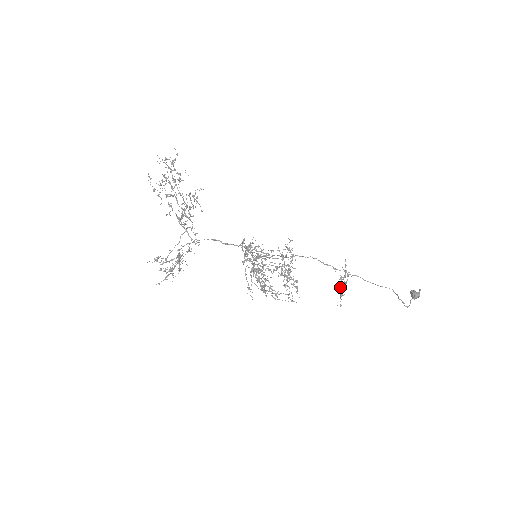
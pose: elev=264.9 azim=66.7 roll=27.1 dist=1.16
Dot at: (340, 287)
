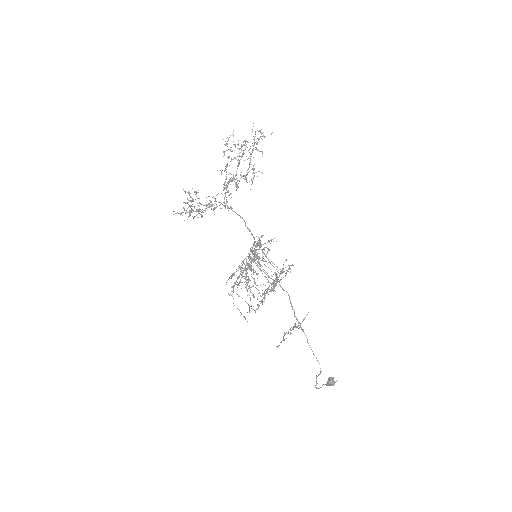
Dot at: occluded
